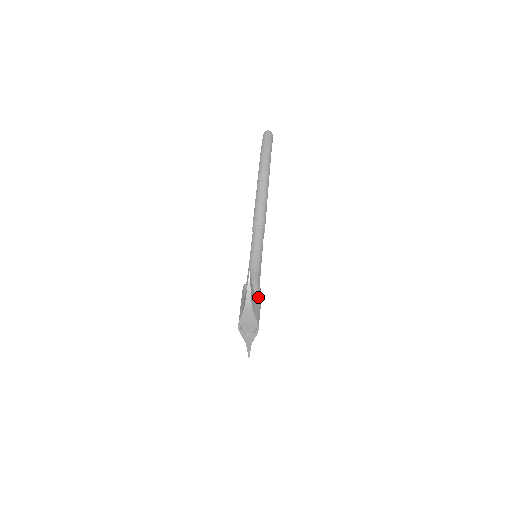
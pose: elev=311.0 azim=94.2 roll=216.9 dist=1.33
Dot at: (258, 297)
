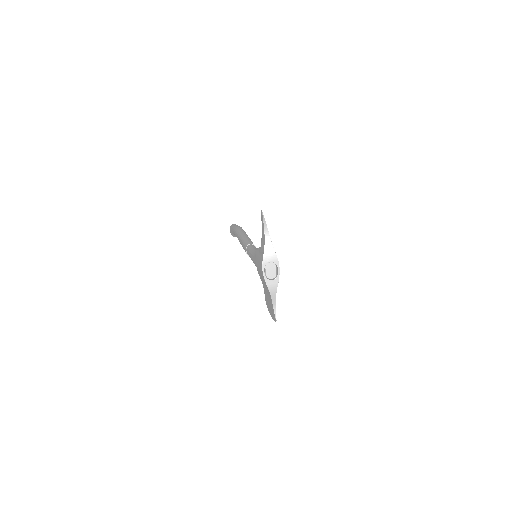
Dot at: occluded
